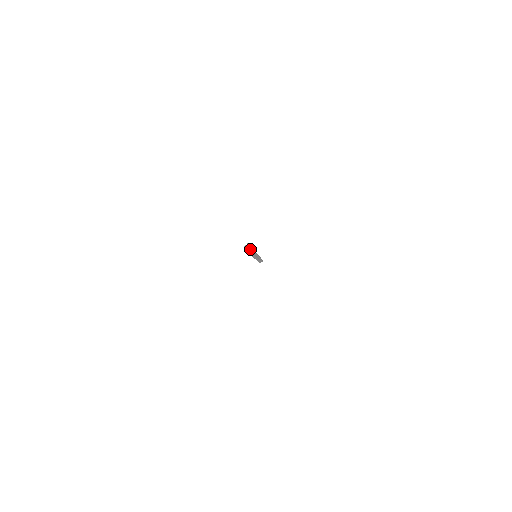
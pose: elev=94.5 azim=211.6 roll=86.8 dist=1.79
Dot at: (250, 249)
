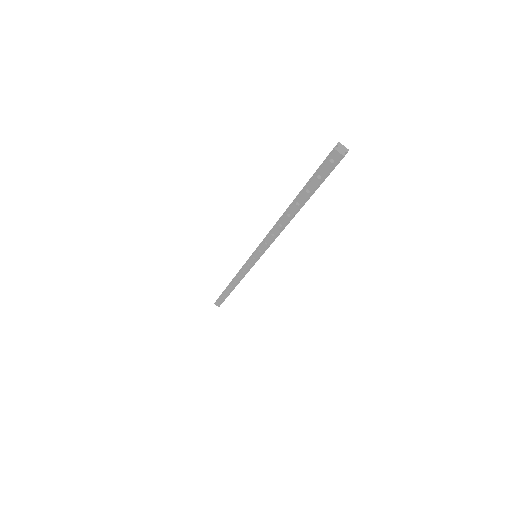
Dot at: (346, 151)
